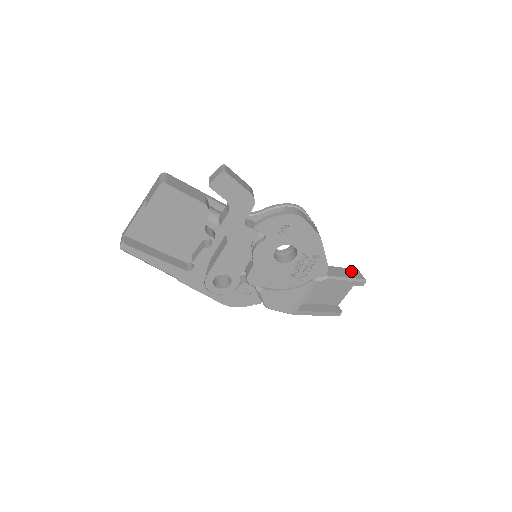
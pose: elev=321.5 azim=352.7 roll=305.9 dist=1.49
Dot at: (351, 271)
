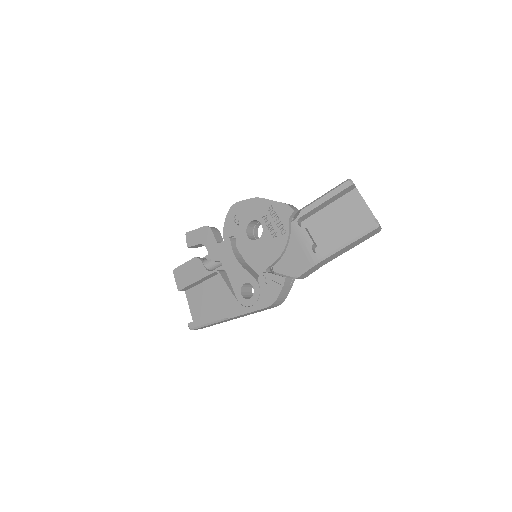
Dot at: occluded
